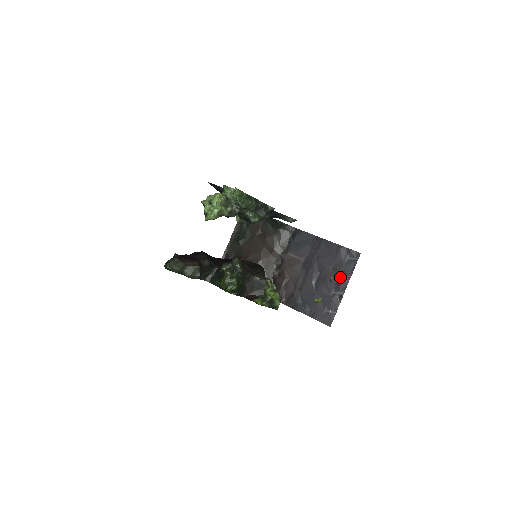
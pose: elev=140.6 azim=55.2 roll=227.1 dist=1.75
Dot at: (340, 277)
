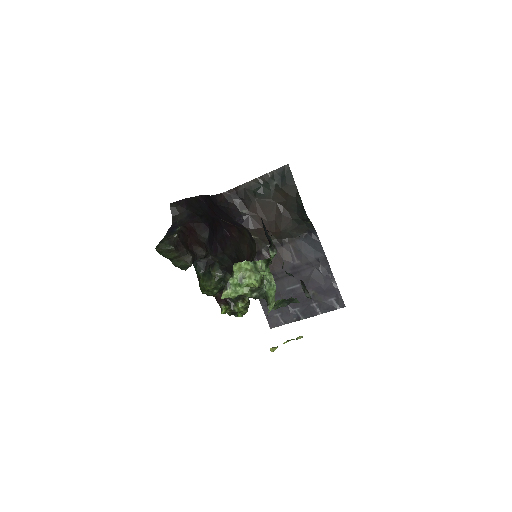
Dot at: (312, 306)
